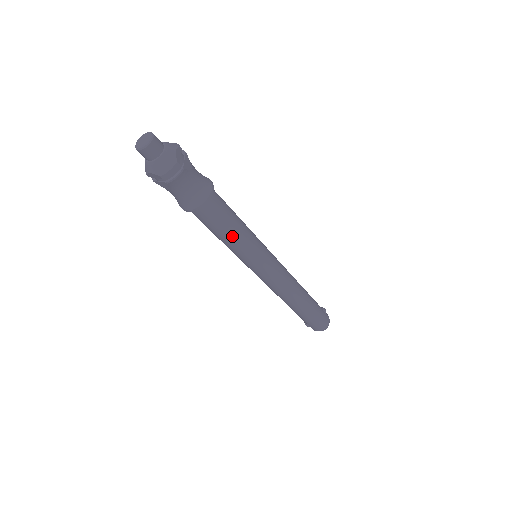
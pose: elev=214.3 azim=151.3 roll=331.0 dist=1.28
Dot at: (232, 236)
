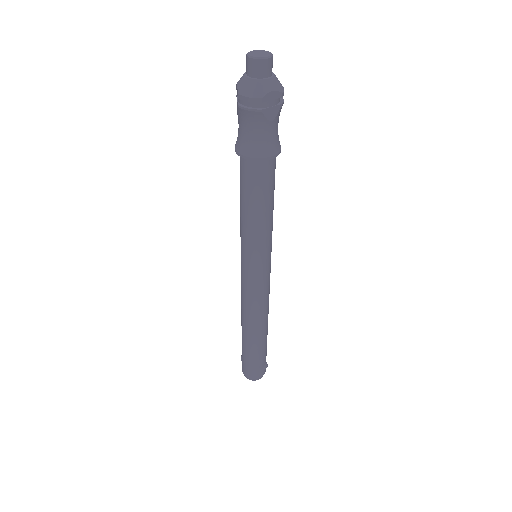
Dot at: (248, 213)
